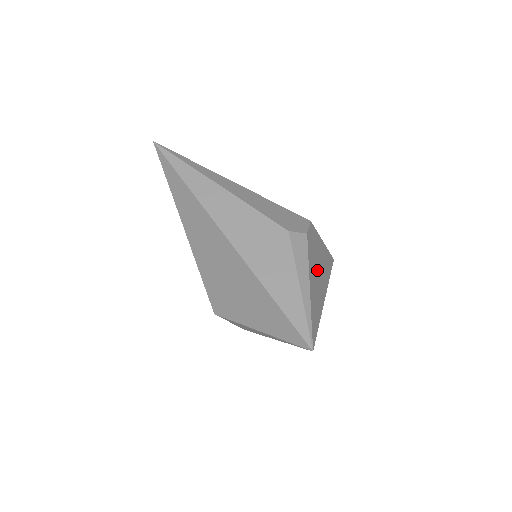
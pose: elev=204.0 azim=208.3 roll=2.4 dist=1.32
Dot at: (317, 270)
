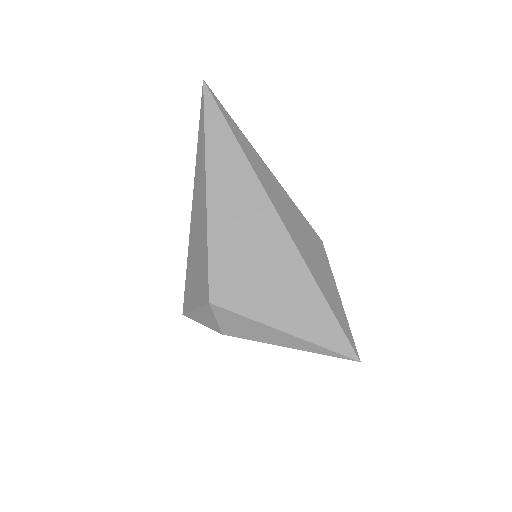
Dot at: occluded
